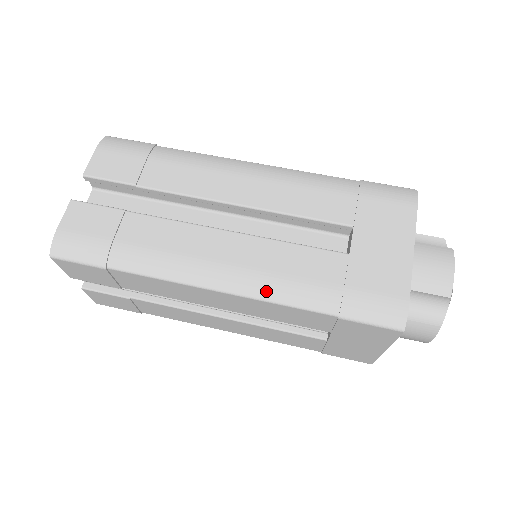
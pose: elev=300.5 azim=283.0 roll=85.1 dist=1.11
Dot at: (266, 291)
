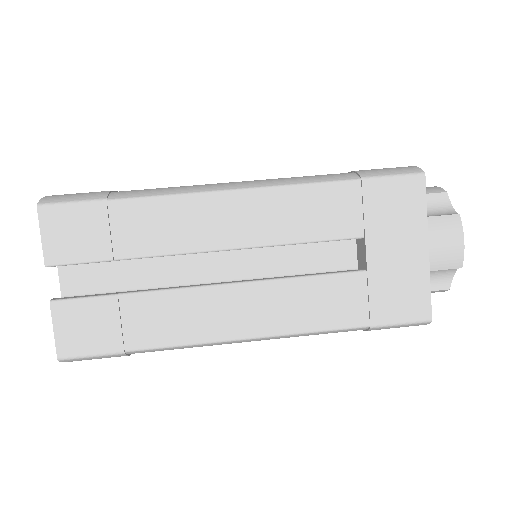
Dot at: (283, 181)
